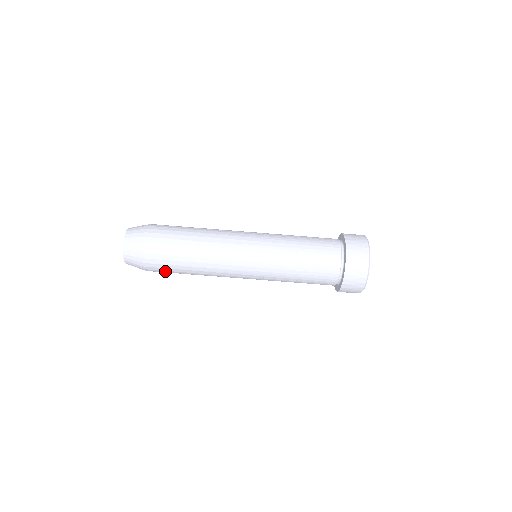
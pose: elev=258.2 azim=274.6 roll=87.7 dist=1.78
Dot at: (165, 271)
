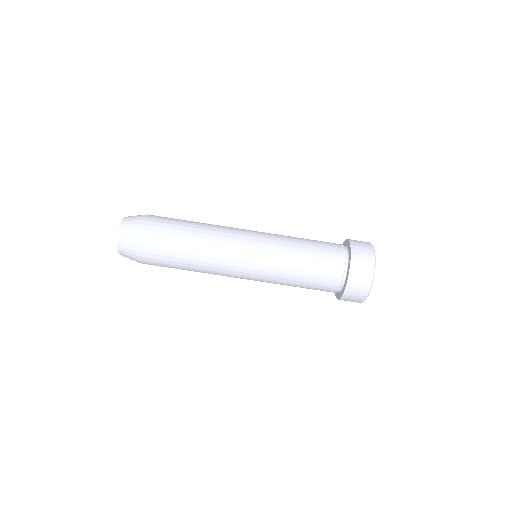
Dot at: occluded
